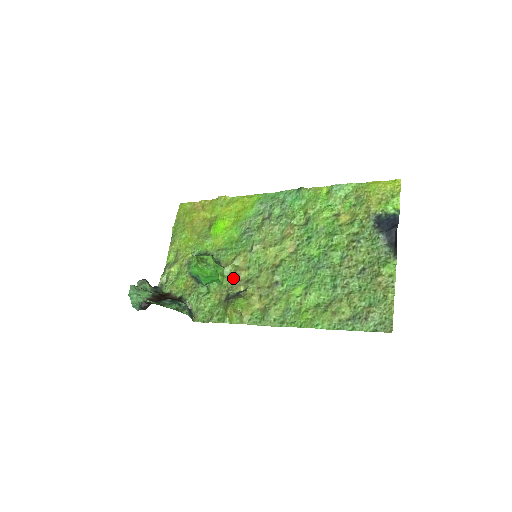
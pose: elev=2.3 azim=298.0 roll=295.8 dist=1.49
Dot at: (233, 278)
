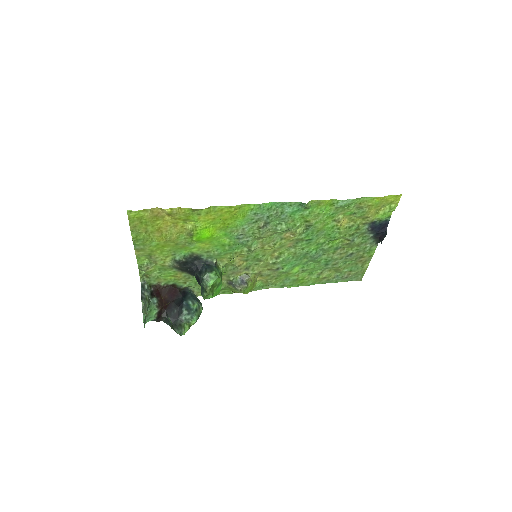
Dot at: (232, 269)
